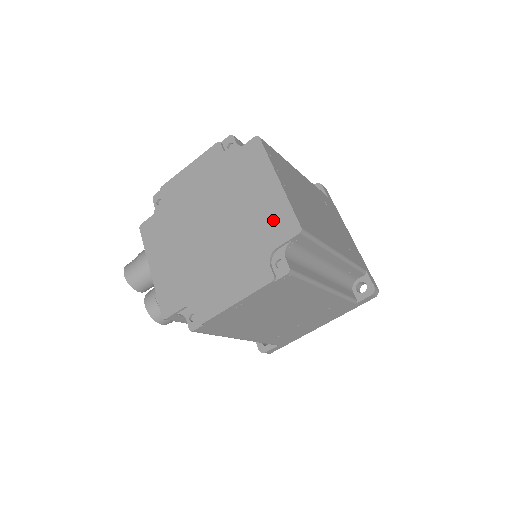
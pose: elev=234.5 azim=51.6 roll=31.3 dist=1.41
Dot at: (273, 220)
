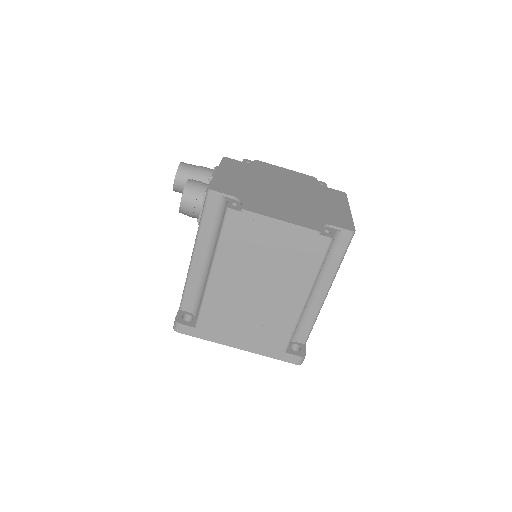
Dot at: (336, 217)
